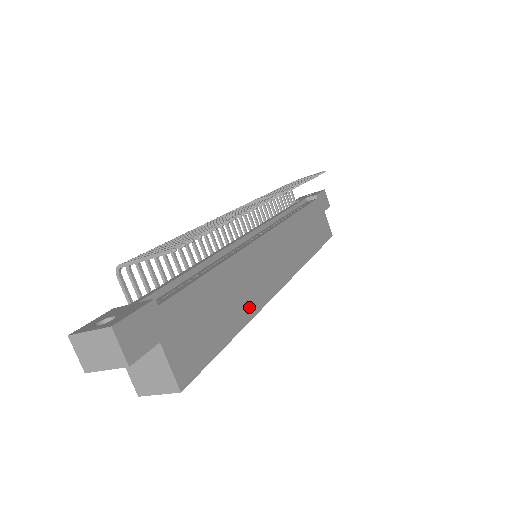
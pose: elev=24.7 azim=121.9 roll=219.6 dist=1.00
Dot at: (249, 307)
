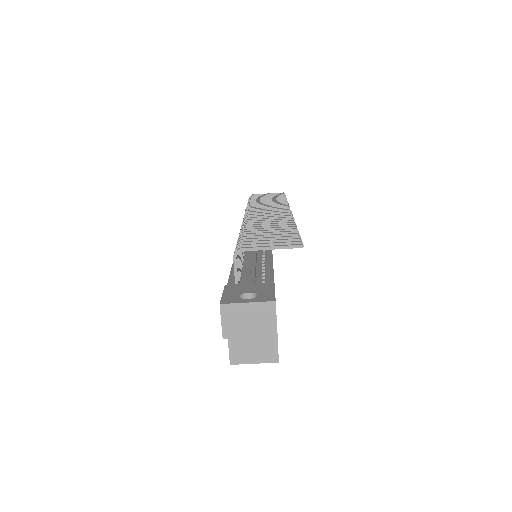
Dot at: occluded
